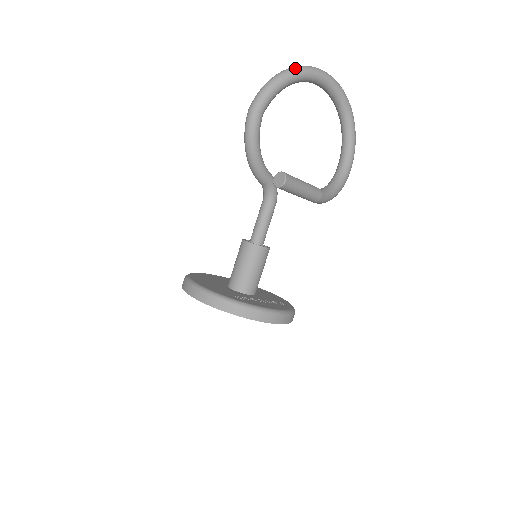
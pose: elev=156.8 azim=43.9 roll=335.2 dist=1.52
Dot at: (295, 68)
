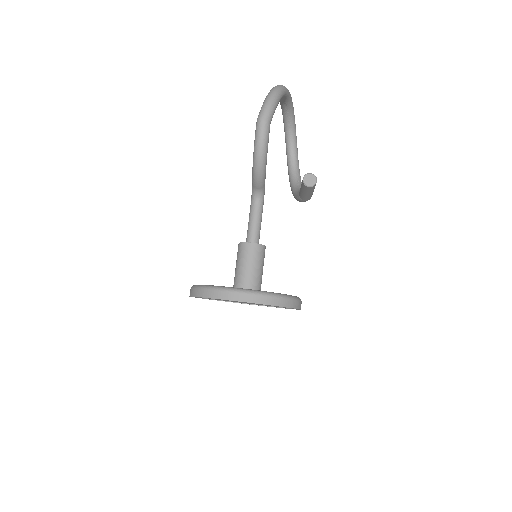
Dot at: (282, 86)
